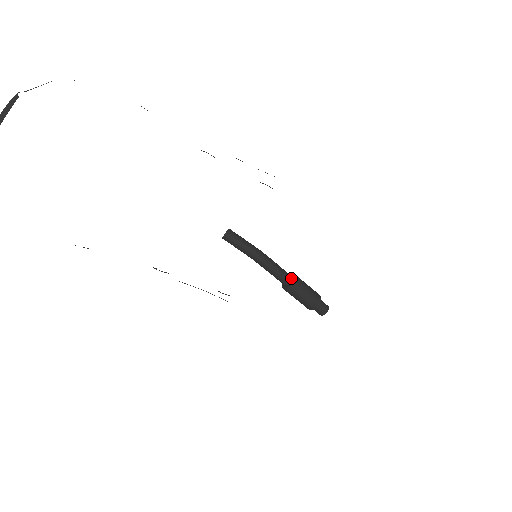
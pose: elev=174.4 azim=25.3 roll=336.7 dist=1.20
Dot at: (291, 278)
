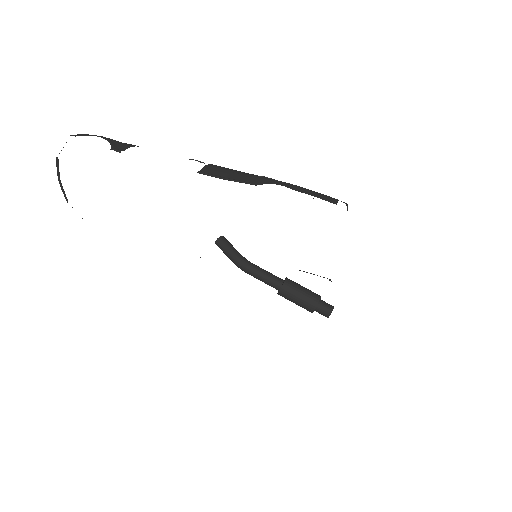
Dot at: (279, 286)
